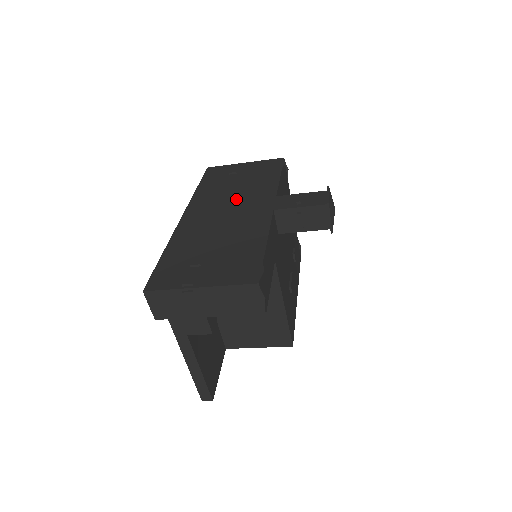
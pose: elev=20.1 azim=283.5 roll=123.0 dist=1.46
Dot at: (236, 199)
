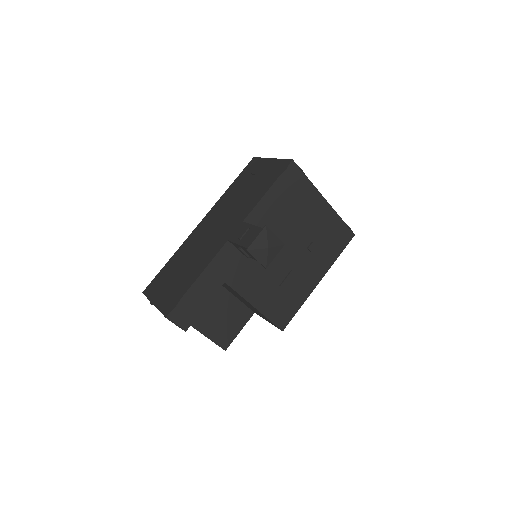
Dot at: (228, 214)
